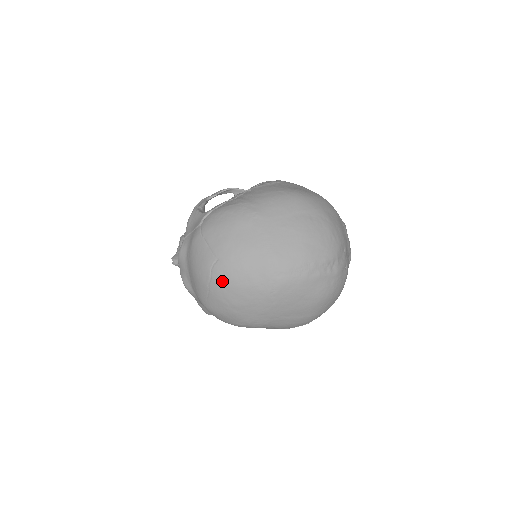
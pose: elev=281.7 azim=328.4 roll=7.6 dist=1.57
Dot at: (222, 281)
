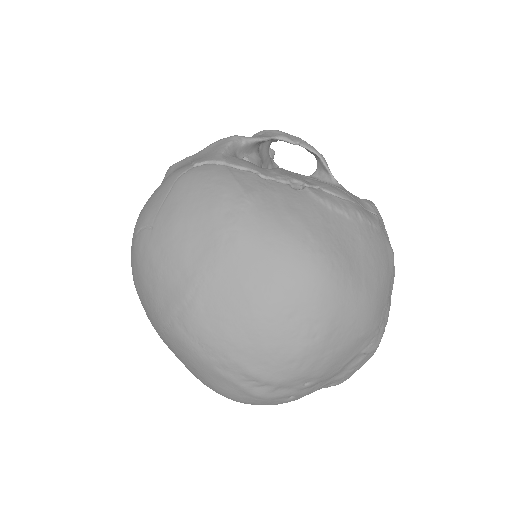
Dot at: (137, 254)
